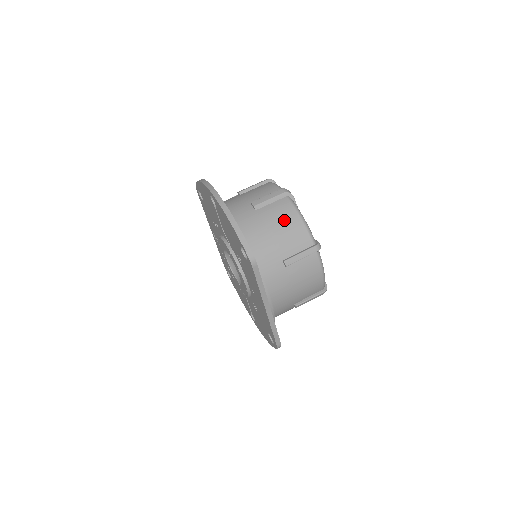
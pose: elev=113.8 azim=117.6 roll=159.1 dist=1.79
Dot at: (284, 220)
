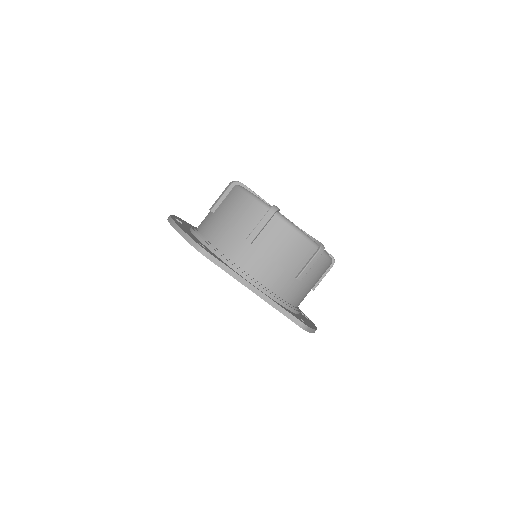
Dot at: (234, 205)
